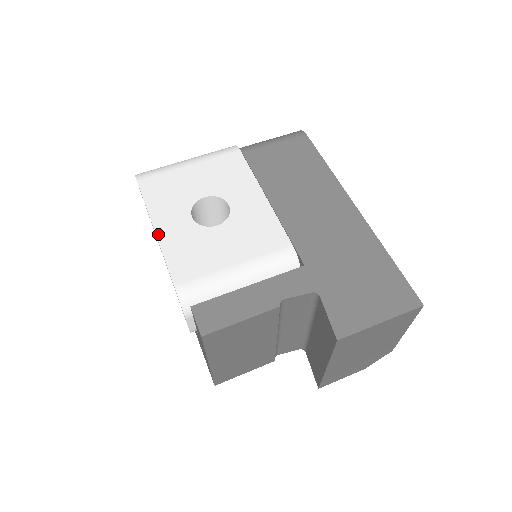
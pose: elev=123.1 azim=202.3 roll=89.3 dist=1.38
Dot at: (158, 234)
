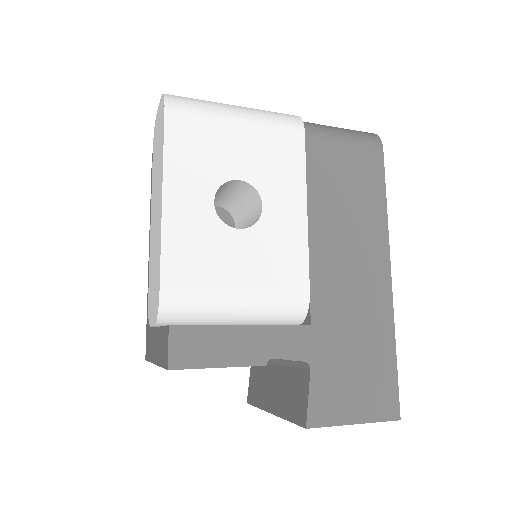
Dot at: (165, 207)
